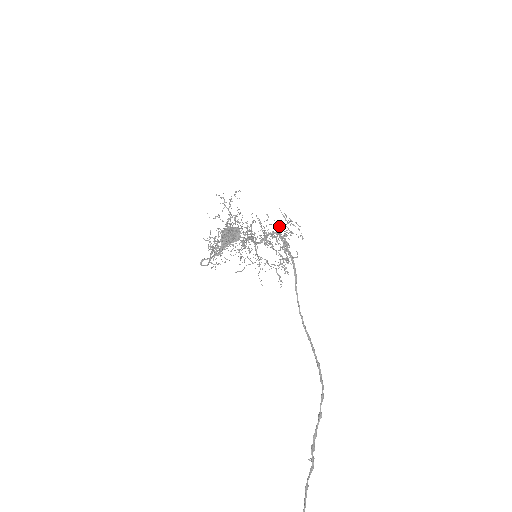
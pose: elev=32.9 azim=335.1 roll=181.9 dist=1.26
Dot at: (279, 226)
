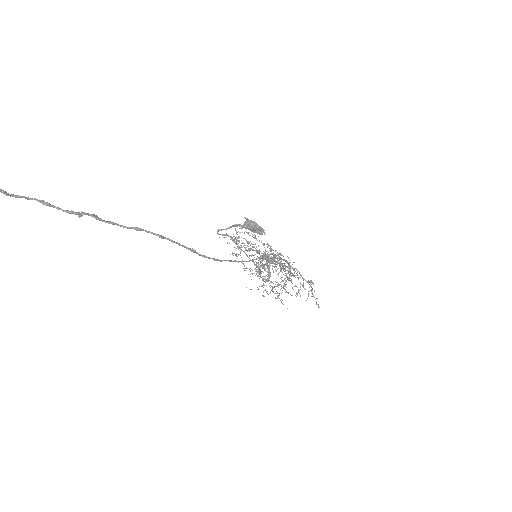
Dot at: occluded
